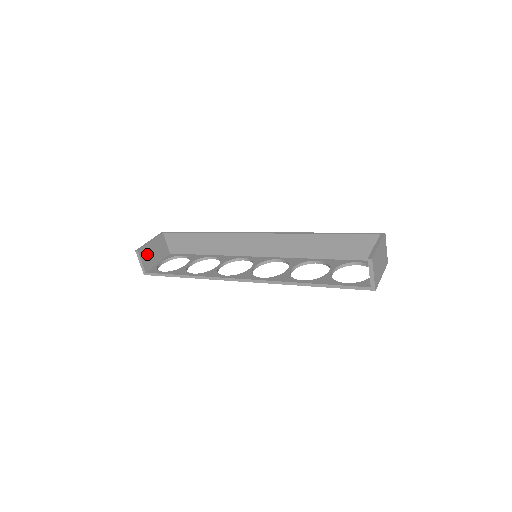
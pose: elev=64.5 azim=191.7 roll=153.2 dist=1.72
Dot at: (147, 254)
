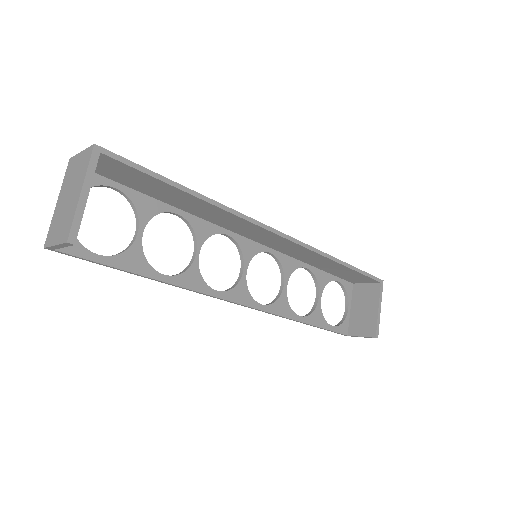
Dot at: occluded
